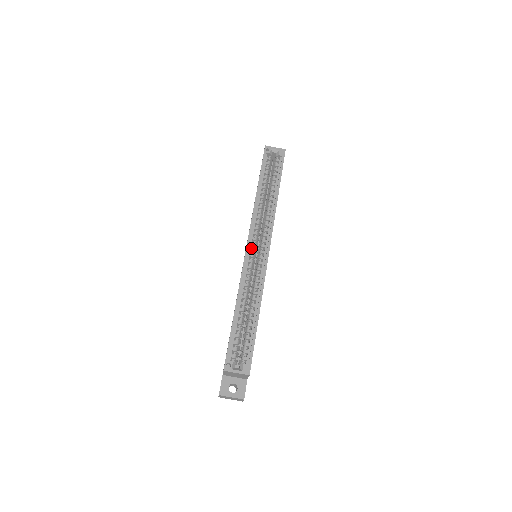
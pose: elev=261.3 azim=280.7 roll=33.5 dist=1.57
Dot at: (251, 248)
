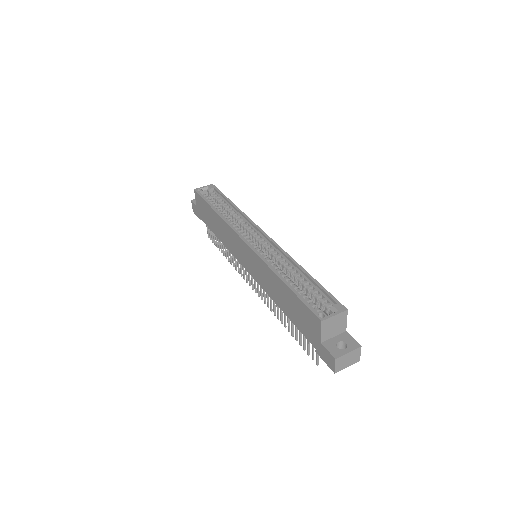
Dot at: (249, 242)
